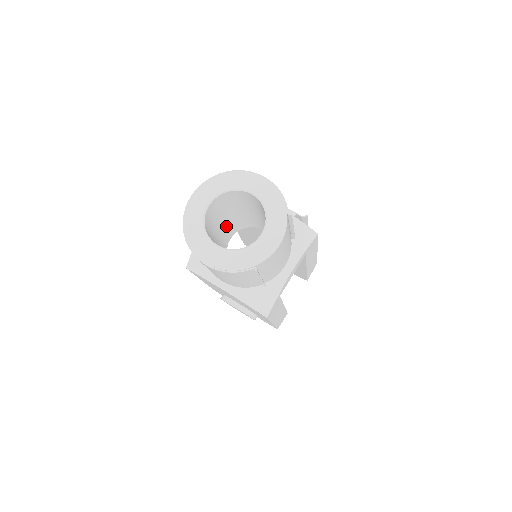
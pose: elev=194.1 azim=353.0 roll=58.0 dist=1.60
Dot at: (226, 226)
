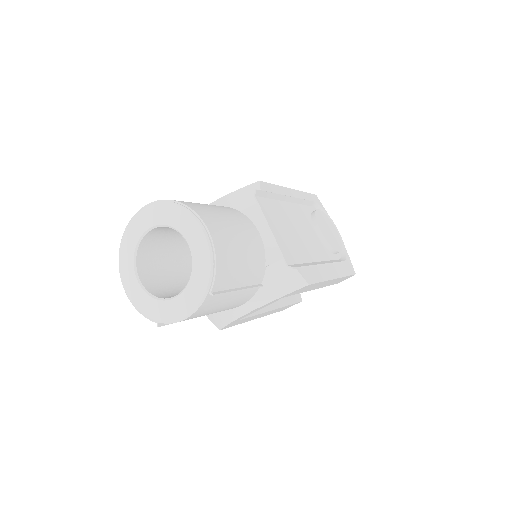
Dot at: occluded
